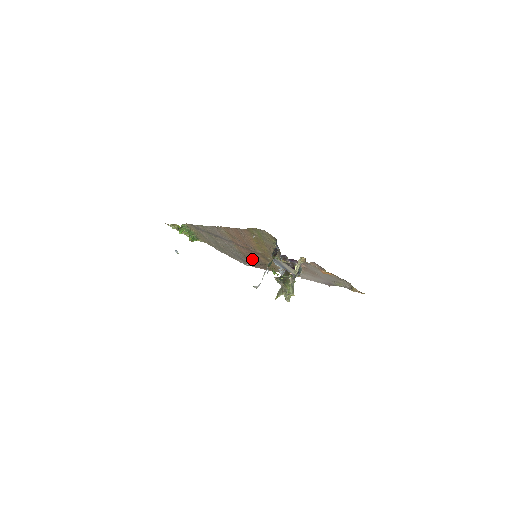
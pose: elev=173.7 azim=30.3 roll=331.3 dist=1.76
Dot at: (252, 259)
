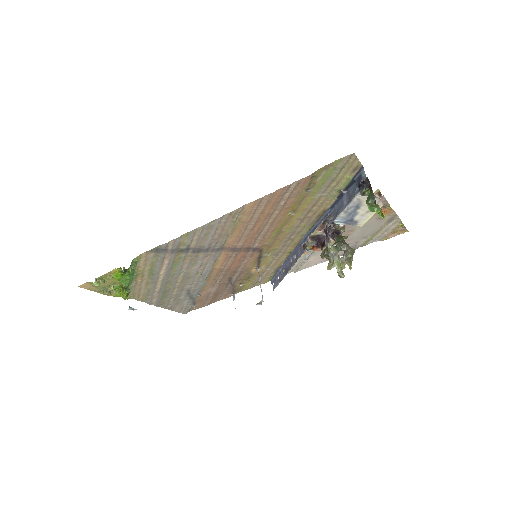
Dot at: (222, 281)
